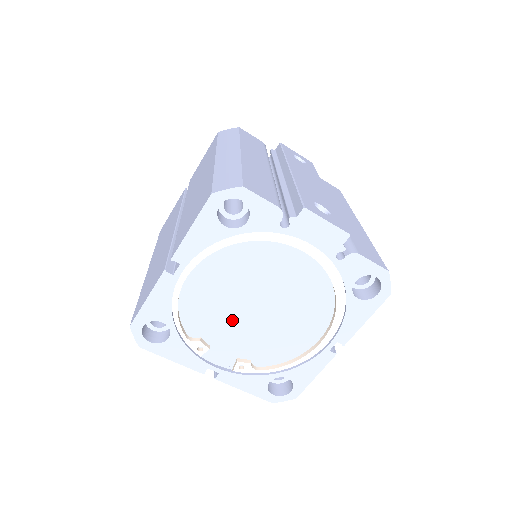
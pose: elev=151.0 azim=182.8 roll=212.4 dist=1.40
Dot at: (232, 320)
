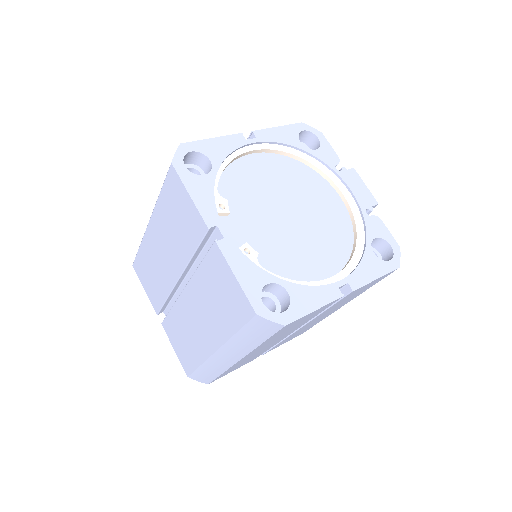
Dot at: (262, 208)
